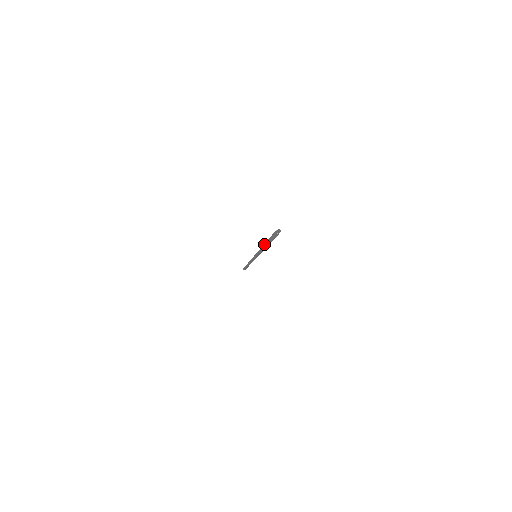
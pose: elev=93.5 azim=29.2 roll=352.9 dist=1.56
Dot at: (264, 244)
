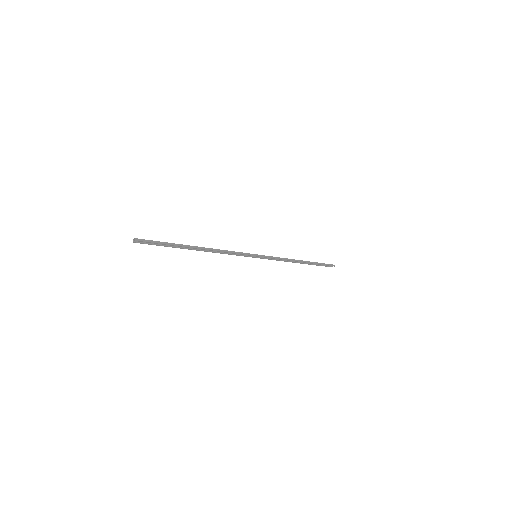
Dot at: (193, 248)
